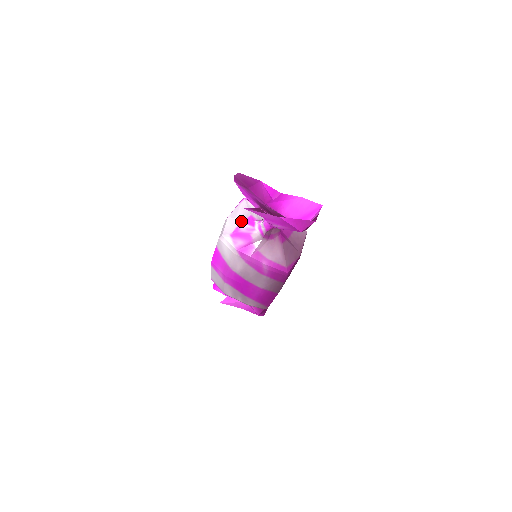
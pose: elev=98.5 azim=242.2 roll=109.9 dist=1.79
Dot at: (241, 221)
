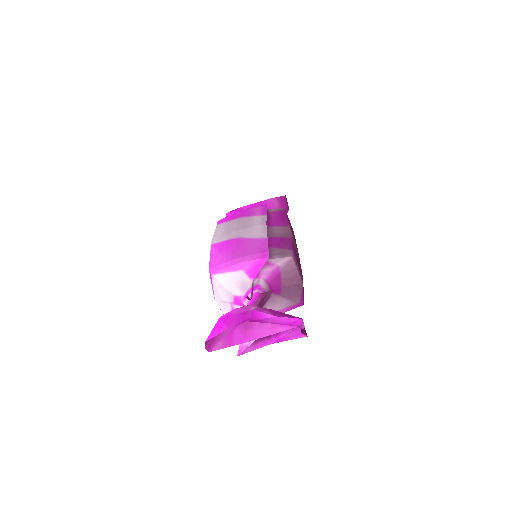
Dot at: (230, 303)
